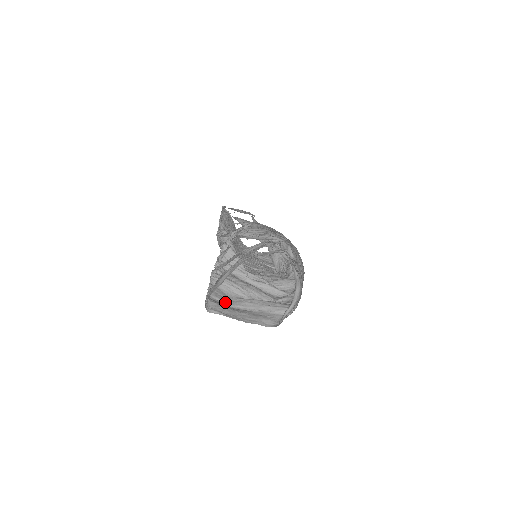
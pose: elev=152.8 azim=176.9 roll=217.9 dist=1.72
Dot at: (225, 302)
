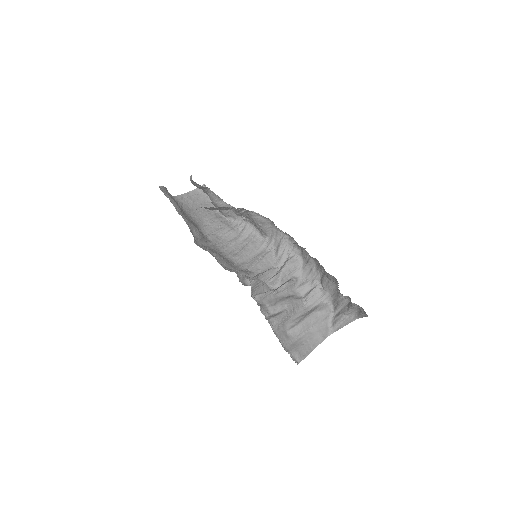
Dot at: (292, 340)
